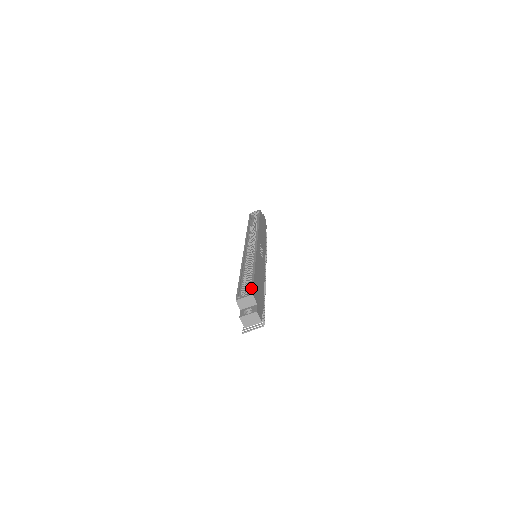
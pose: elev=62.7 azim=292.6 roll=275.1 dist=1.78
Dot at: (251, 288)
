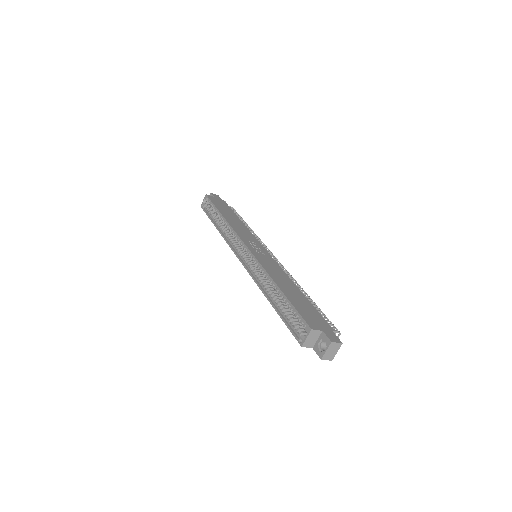
Dot at: (302, 321)
